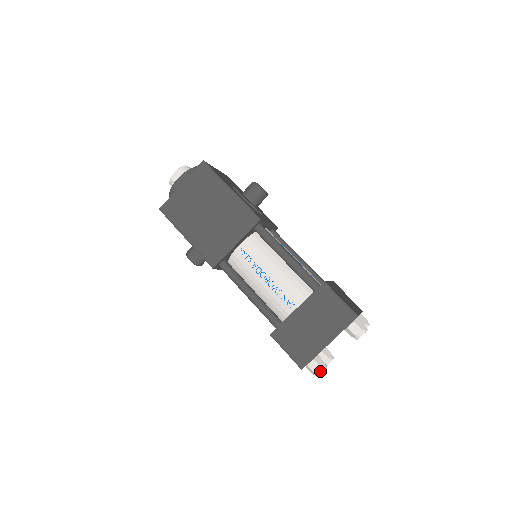
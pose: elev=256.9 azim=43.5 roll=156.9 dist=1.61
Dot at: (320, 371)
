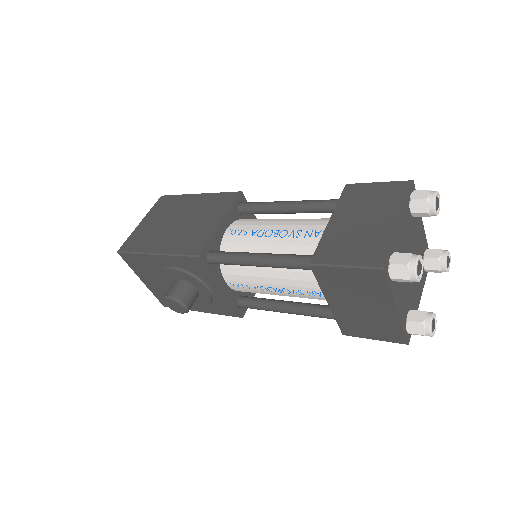
Dot at: (413, 257)
